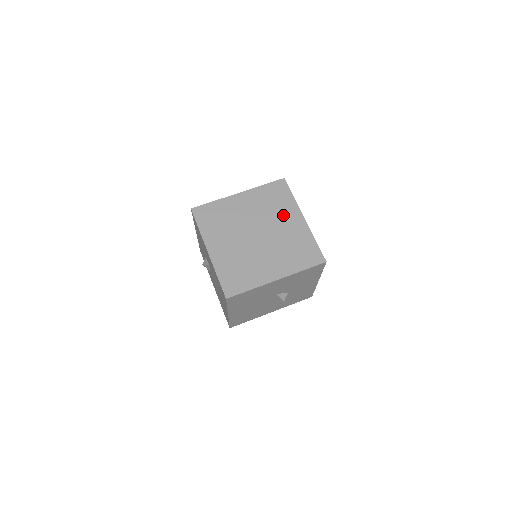
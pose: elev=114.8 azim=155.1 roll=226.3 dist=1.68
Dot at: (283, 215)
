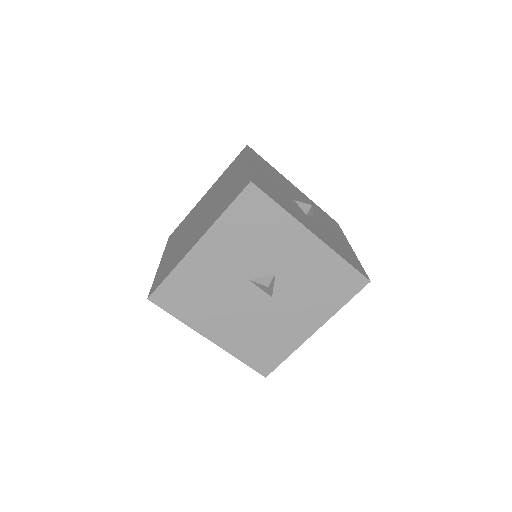
Dot at: (231, 176)
